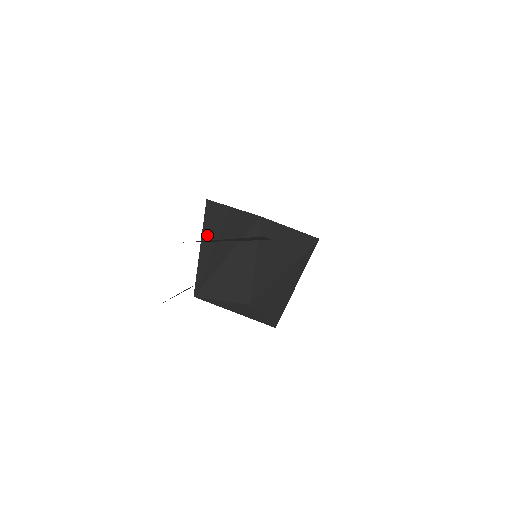
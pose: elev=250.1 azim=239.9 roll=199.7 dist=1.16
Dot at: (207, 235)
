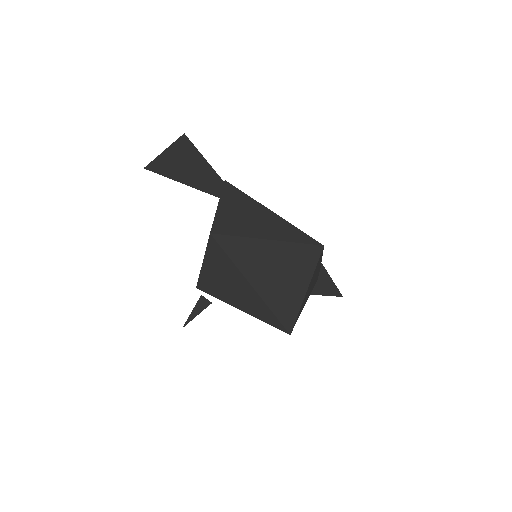
Dot at: occluded
